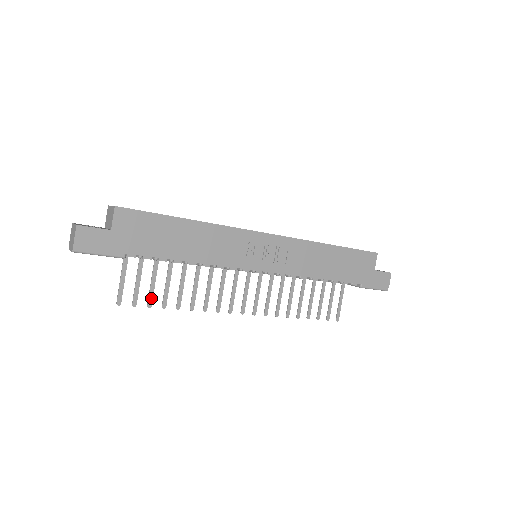
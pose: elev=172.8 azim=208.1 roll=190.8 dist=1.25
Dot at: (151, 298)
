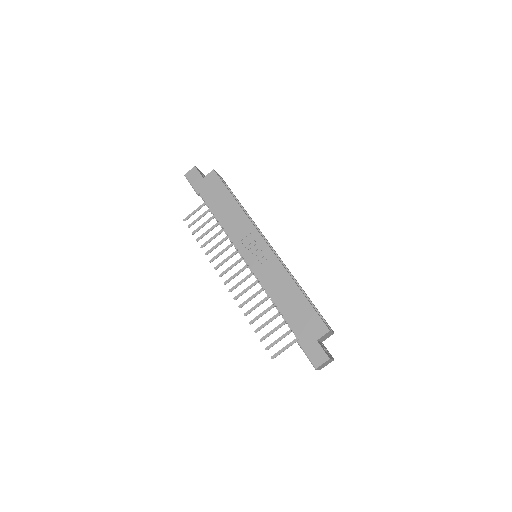
Dot at: (197, 230)
